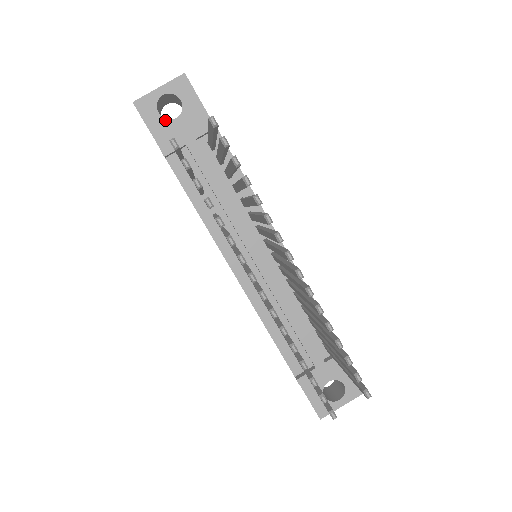
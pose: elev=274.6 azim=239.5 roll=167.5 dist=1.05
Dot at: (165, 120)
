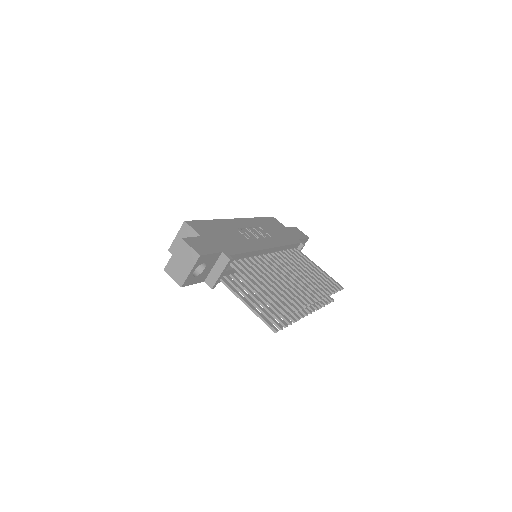
Dot at: (200, 275)
